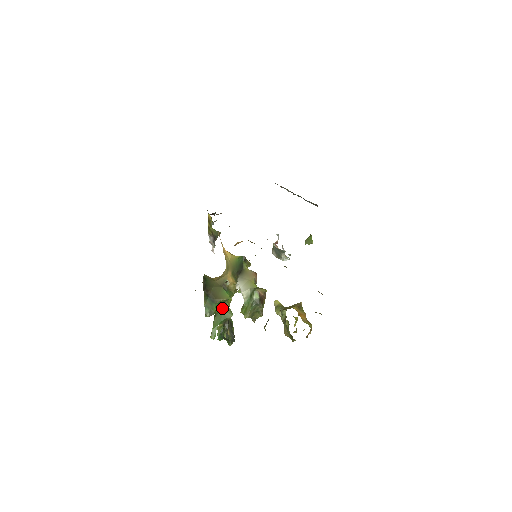
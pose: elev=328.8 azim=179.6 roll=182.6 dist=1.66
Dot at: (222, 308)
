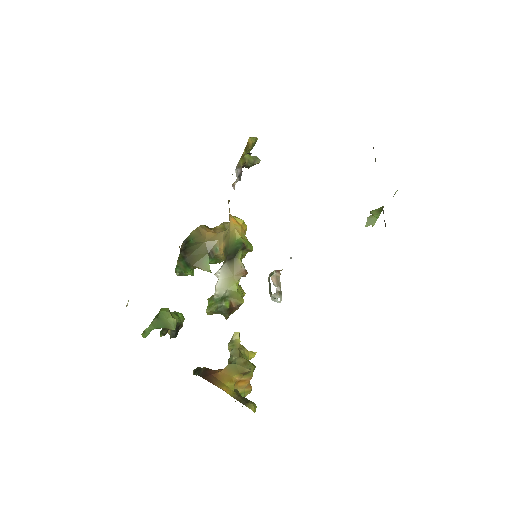
Dot at: (168, 313)
